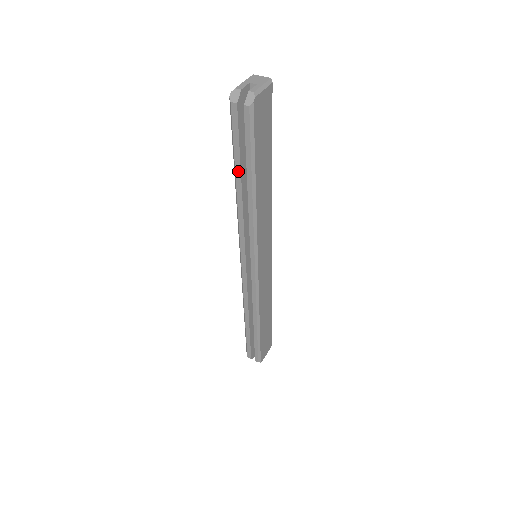
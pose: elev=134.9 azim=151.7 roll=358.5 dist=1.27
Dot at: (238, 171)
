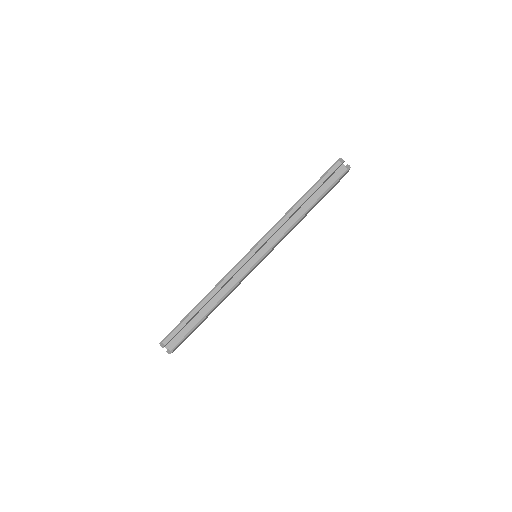
Dot at: (310, 193)
